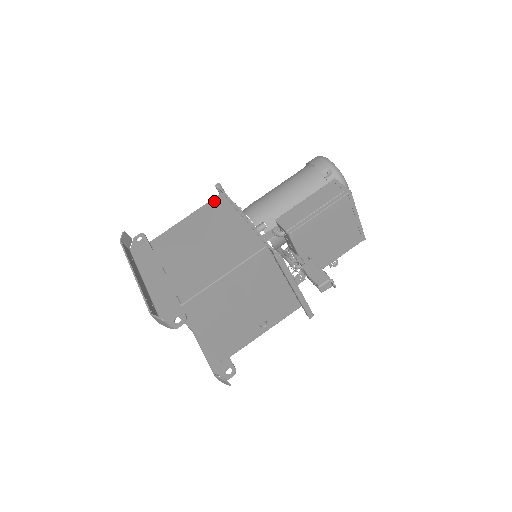
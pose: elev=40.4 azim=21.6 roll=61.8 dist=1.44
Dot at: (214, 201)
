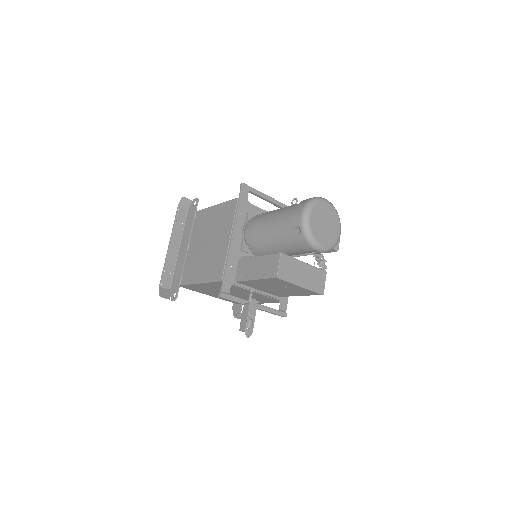
Dot at: (231, 203)
